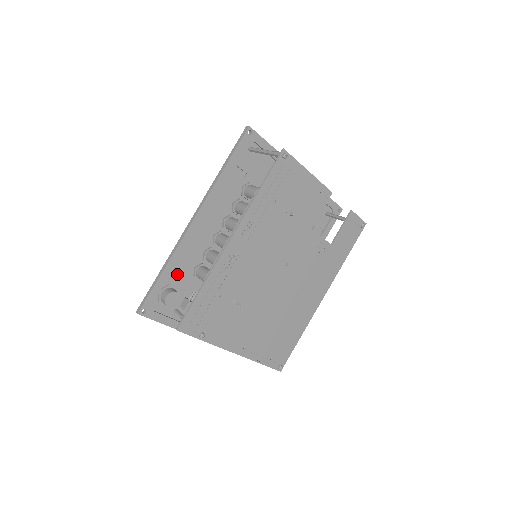
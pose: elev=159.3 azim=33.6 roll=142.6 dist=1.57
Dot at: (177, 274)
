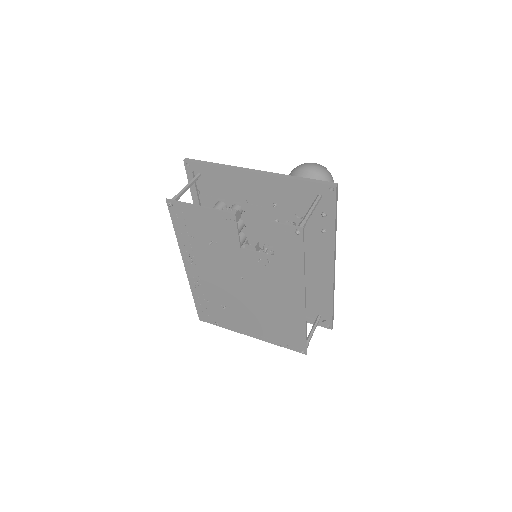
Dot at: occluded
